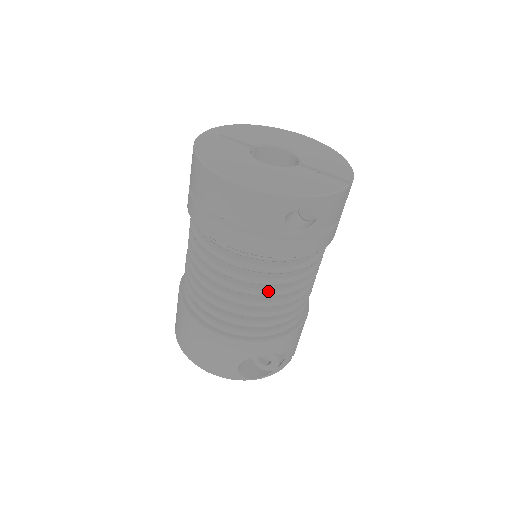
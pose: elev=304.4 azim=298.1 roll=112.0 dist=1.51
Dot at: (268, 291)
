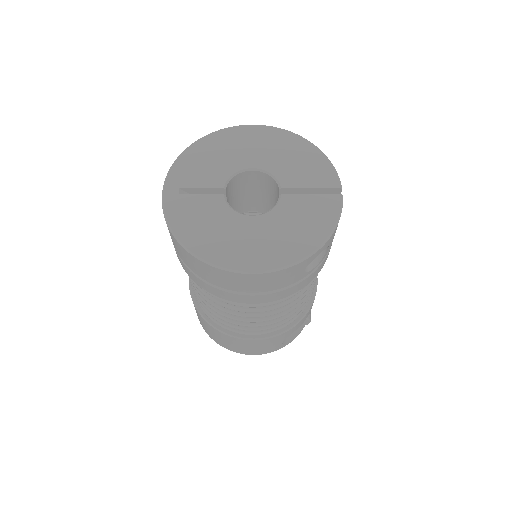
Dot at: (295, 301)
